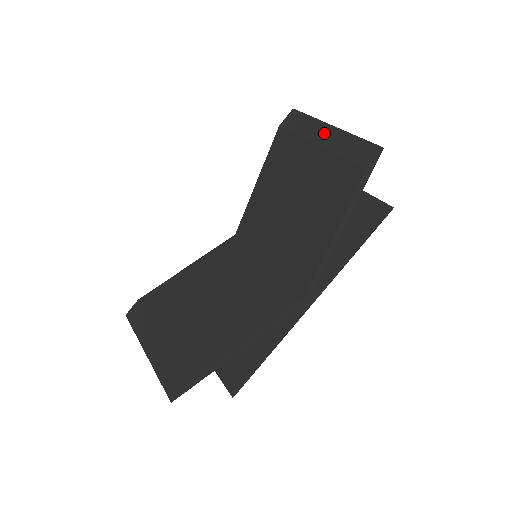
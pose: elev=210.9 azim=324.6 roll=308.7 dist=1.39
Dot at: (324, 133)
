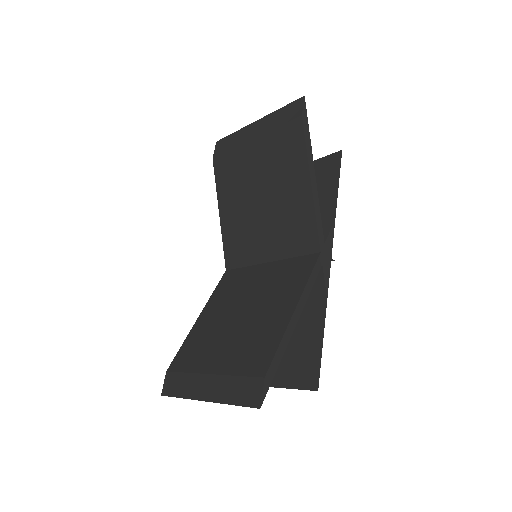
Dot at: (252, 130)
